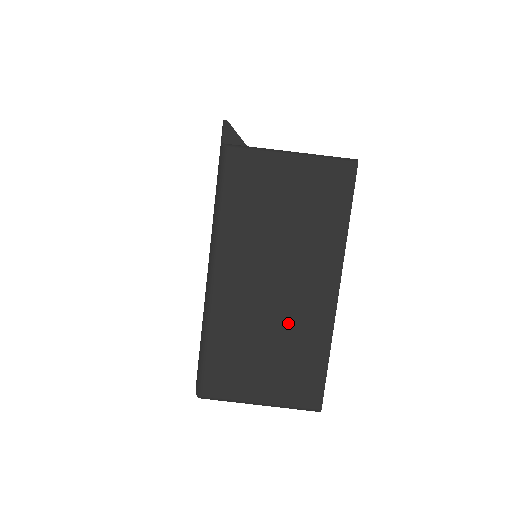
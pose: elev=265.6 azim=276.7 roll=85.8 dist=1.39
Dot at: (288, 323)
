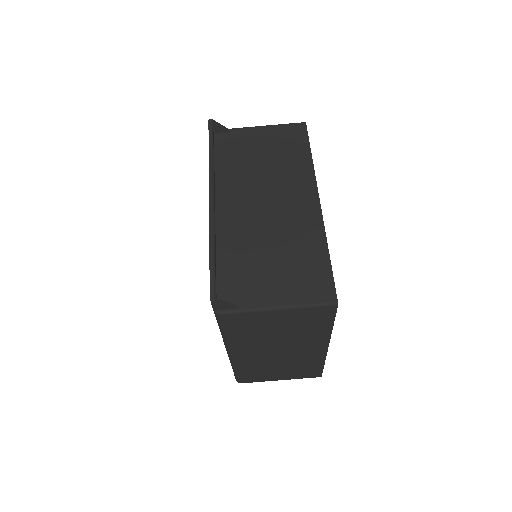
Dot at: (292, 360)
